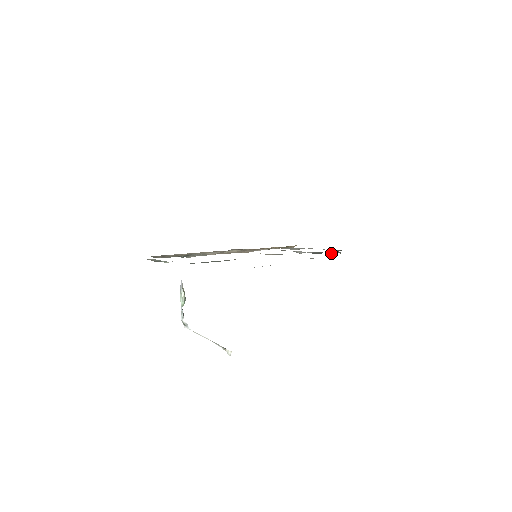
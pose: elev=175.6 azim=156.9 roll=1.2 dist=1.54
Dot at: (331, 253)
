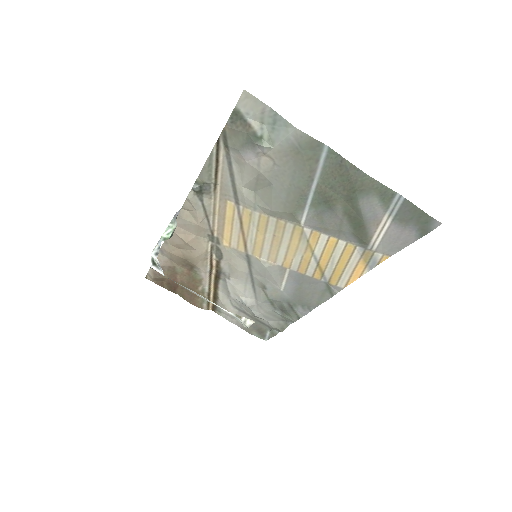
Dot at: (295, 316)
